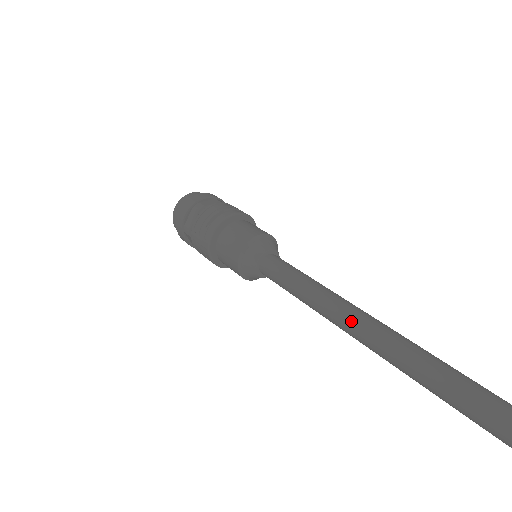
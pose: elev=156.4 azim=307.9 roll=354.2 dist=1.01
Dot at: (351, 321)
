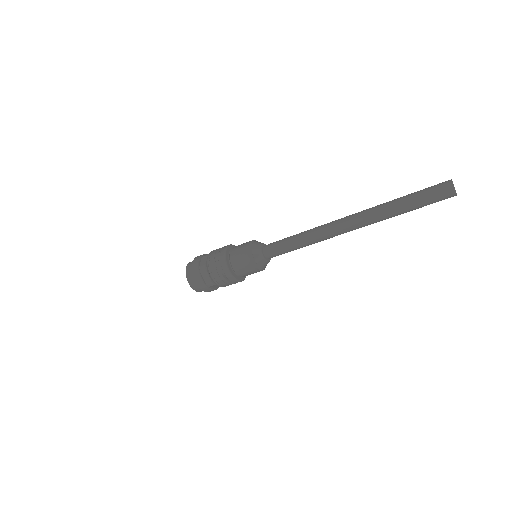
Dot at: (329, 224)
